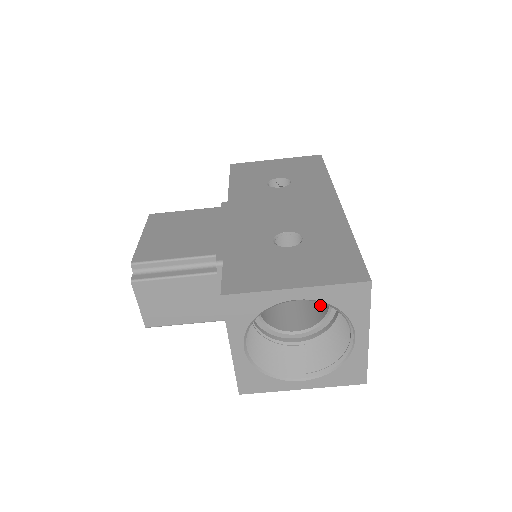
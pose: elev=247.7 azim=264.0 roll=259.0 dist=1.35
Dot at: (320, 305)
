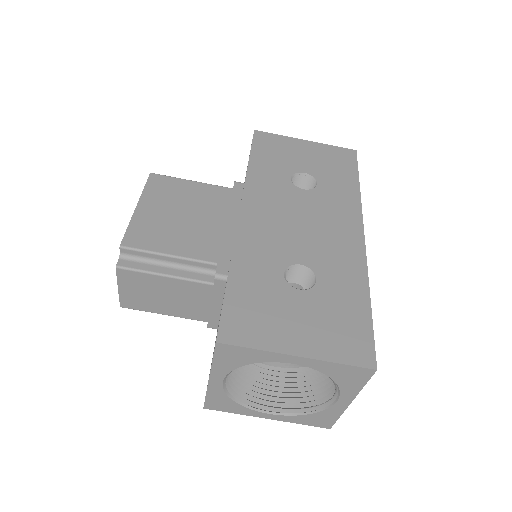
Dot at: occluded
